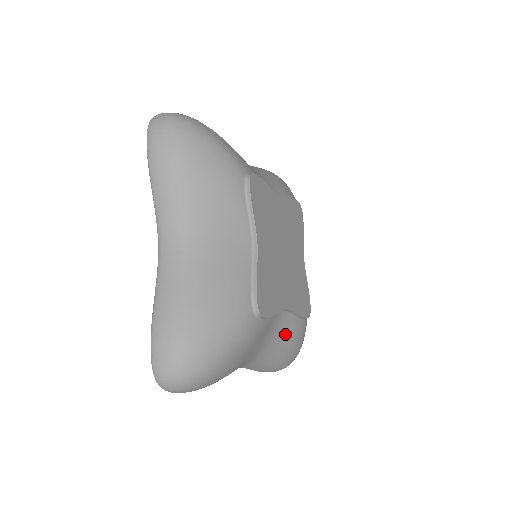
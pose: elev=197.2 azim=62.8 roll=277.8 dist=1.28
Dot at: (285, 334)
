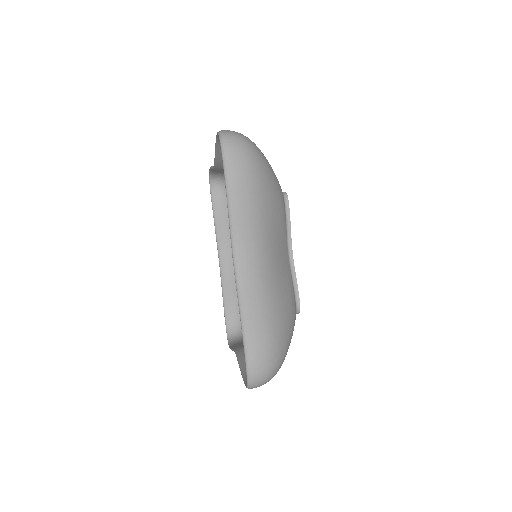
Dot at: occluded
